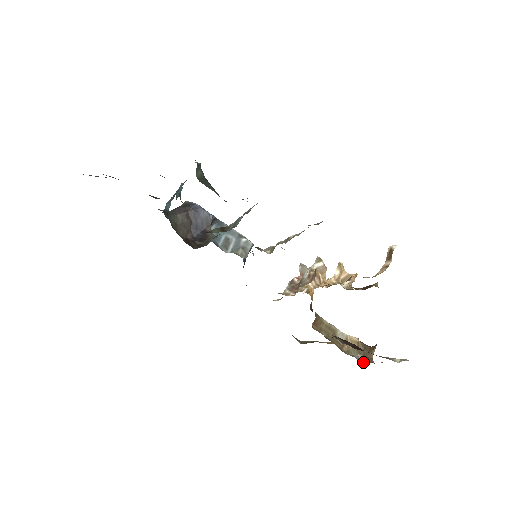
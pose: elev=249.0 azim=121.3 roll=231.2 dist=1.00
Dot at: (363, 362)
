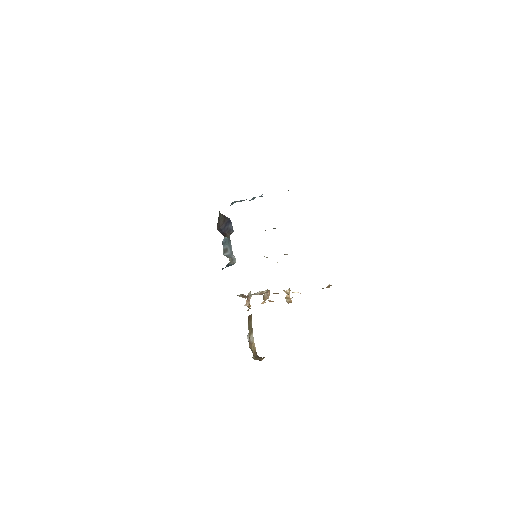
Dot at: occluded
